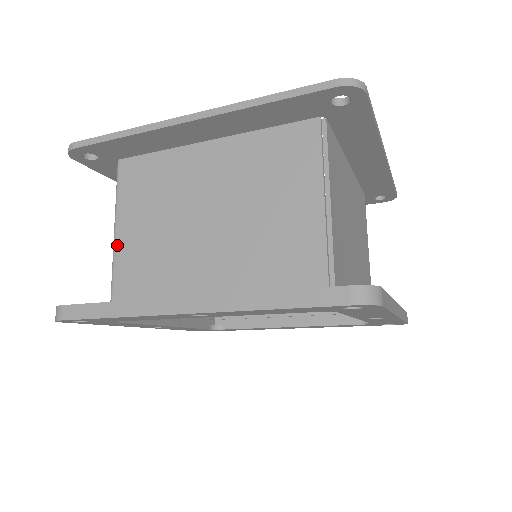
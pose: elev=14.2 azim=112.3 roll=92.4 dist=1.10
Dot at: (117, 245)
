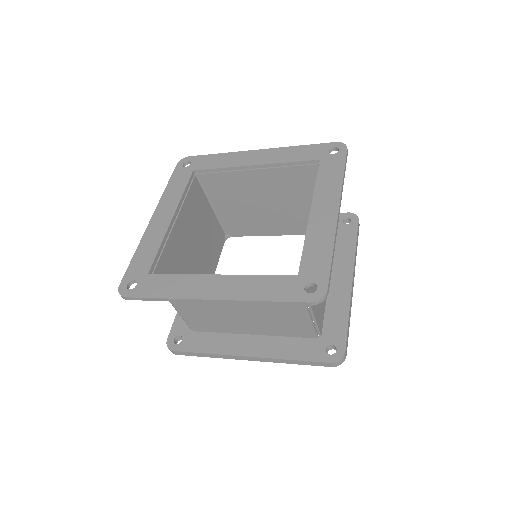
Dot at: (180, 312)
